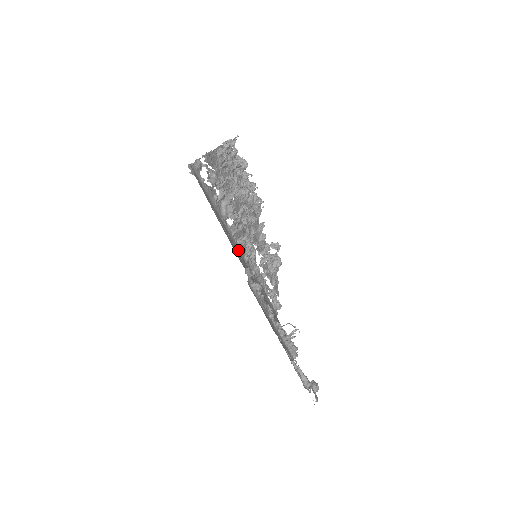
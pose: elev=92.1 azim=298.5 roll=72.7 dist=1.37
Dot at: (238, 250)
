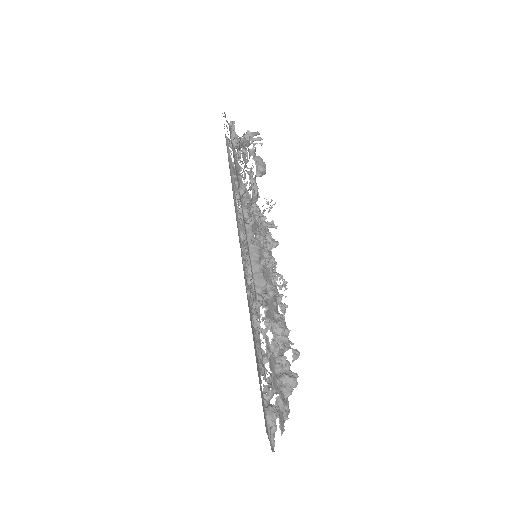
Dot at: (238, 235)
